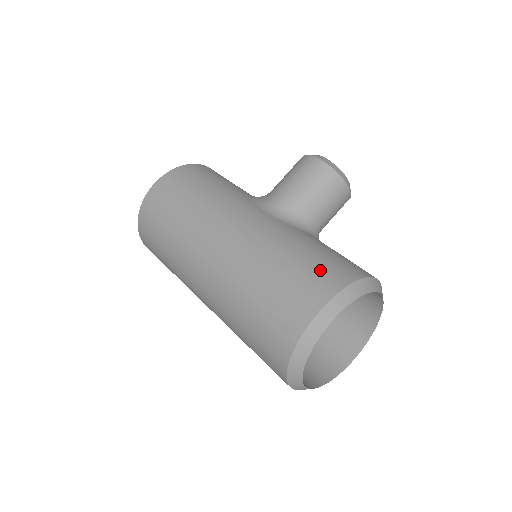
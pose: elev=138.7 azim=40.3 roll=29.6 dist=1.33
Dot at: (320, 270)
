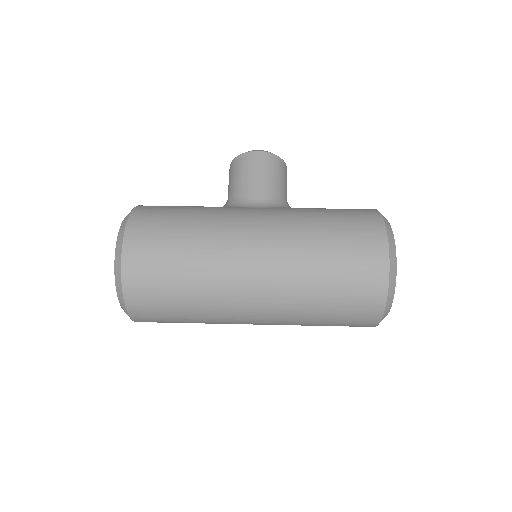
Dot at: (355, 217)
